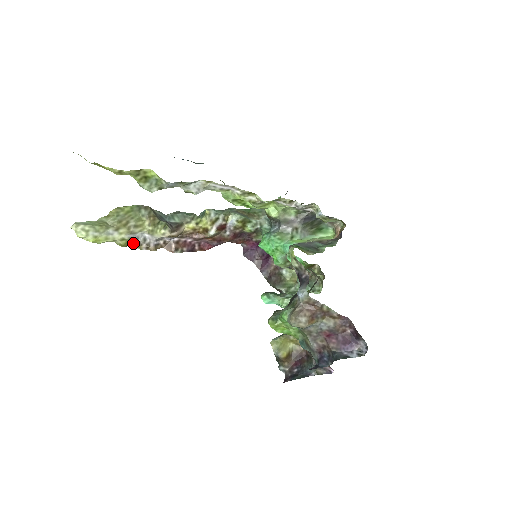
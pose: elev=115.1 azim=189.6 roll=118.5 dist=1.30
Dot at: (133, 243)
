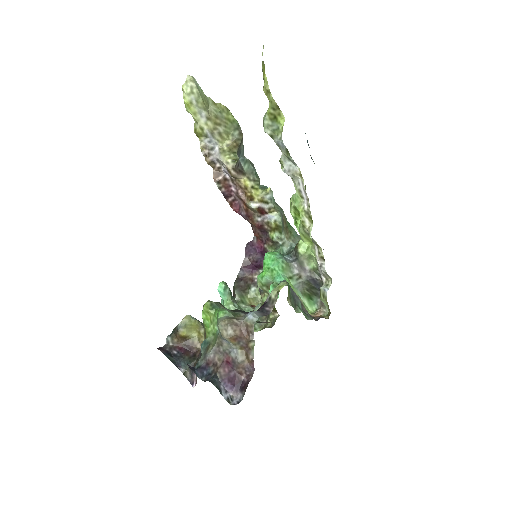
Dot at: (203, 140)
